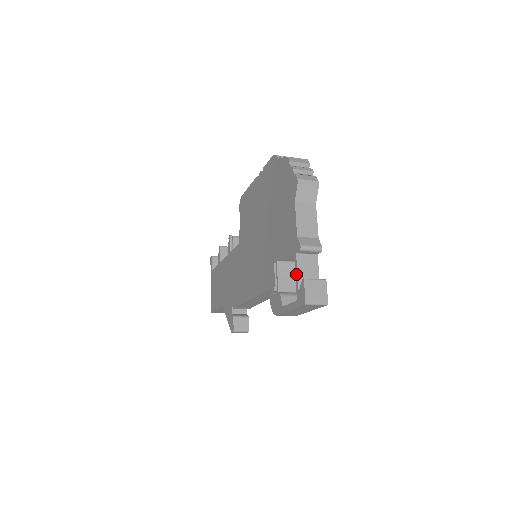
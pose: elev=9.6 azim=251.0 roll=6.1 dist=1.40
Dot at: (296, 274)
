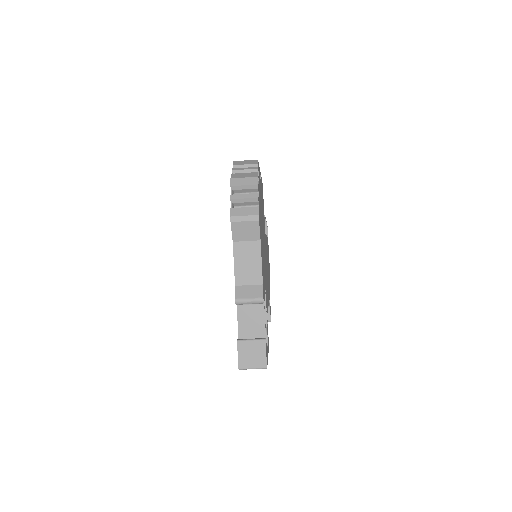
Dot at: (238, 327)
